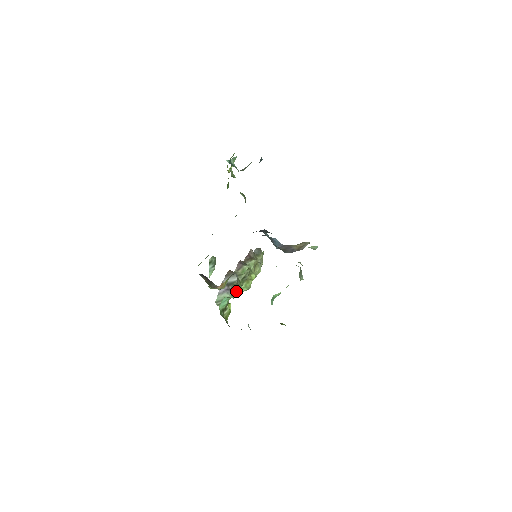
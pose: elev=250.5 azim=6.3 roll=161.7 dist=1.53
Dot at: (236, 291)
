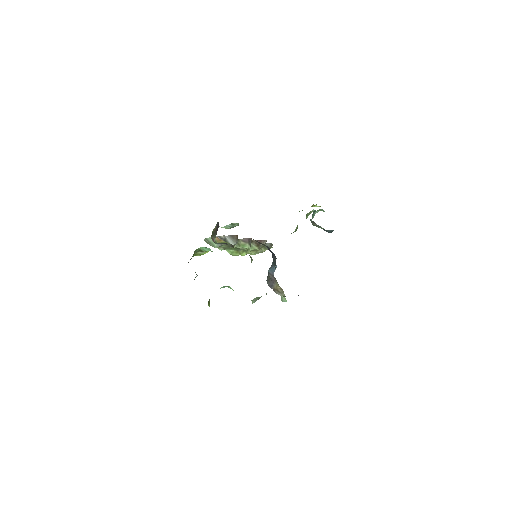
Dot at: occluded
